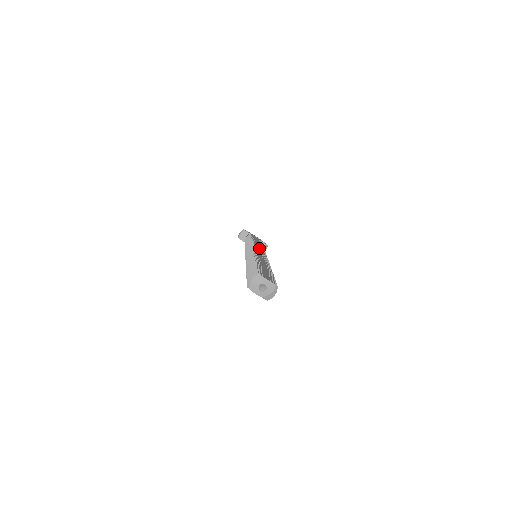
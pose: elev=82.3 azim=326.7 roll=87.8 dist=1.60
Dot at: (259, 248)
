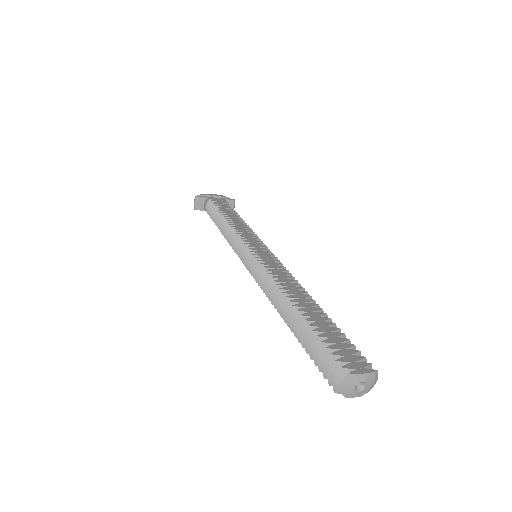
Dot at: (250, 238)
